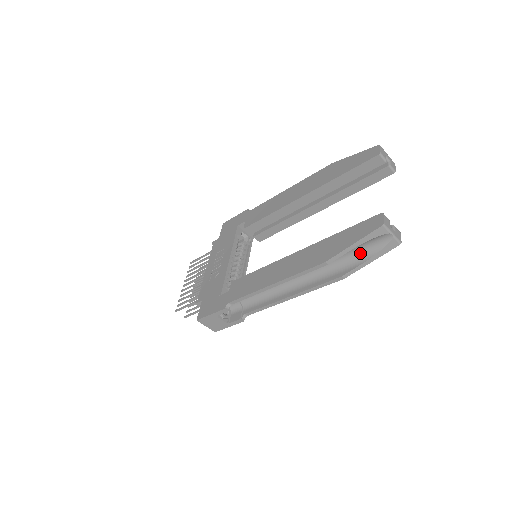
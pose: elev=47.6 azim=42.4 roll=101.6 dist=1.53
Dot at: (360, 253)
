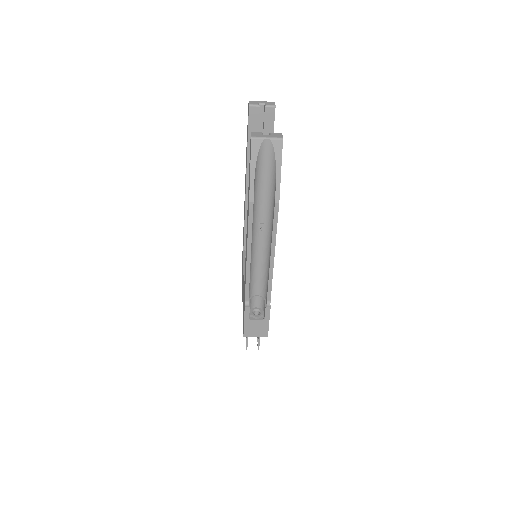
Dot at: (270, 174)
